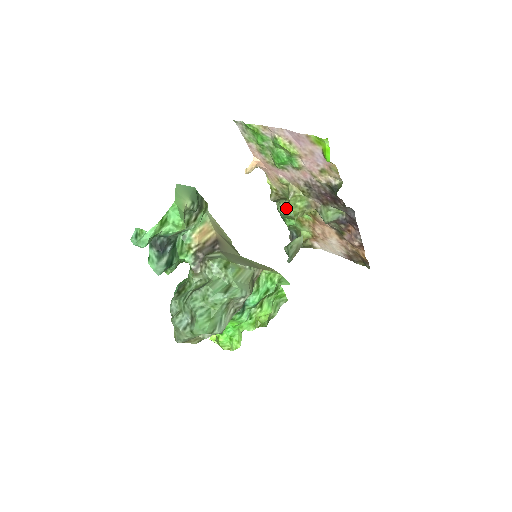
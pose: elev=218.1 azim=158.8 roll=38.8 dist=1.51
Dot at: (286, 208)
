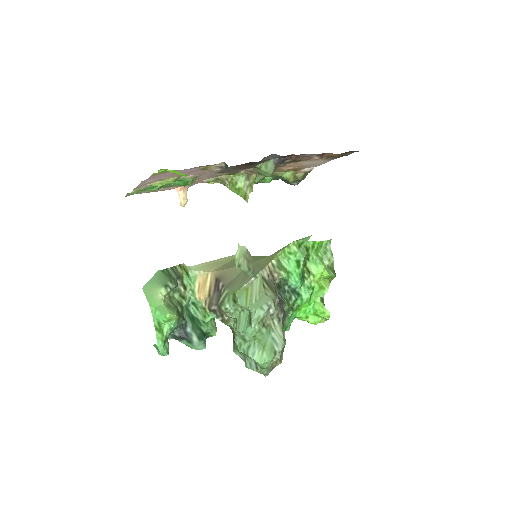
Dot at: occluded
